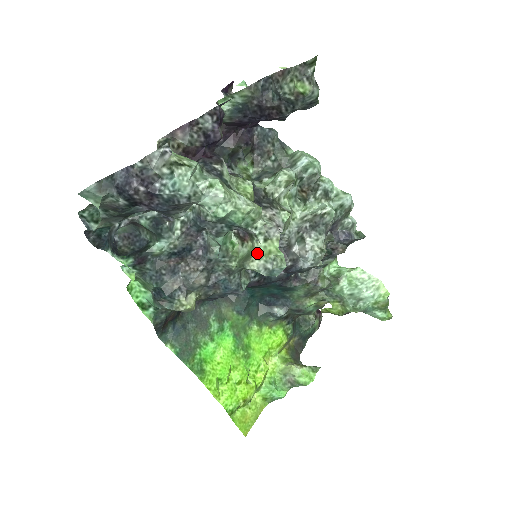
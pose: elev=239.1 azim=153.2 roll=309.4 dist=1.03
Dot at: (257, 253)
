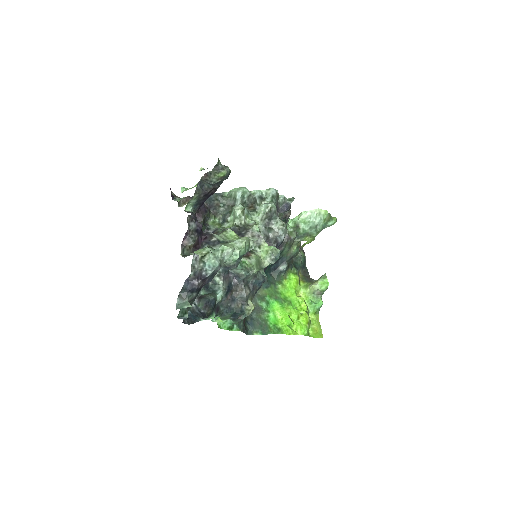
Dot at: (262, 257)
